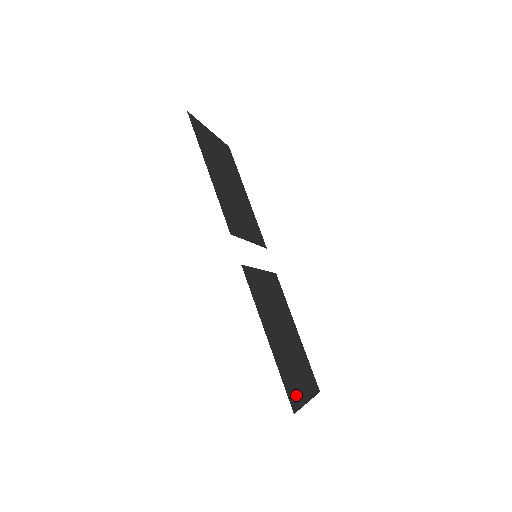
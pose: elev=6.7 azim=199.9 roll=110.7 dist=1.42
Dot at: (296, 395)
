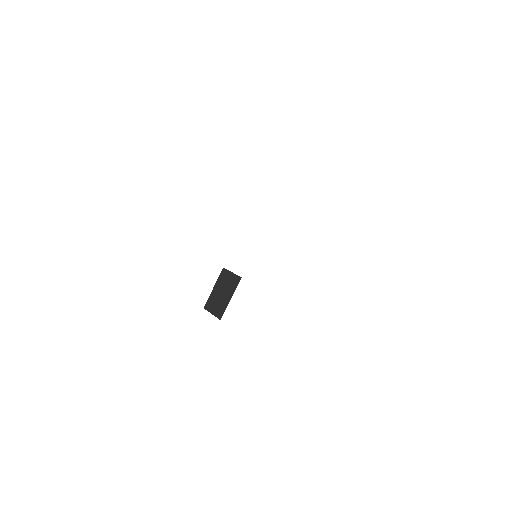
Dot at: occluded
